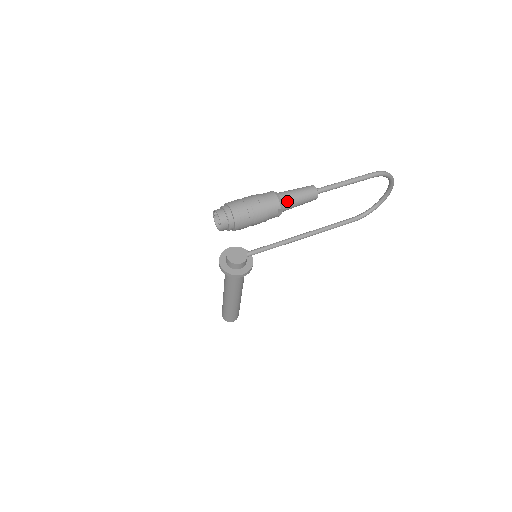
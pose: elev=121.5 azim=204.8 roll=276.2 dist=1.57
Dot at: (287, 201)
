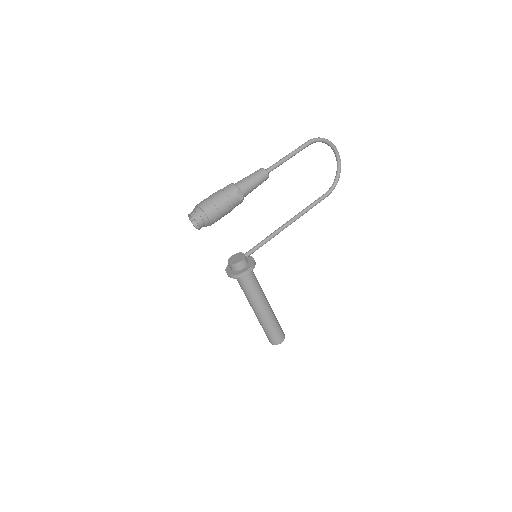
Dot at: (242, 184)
